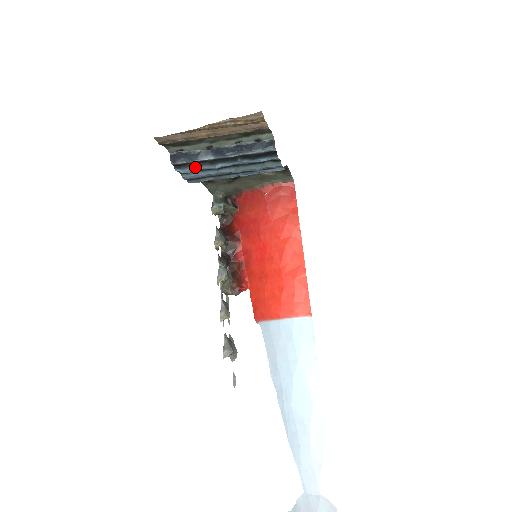
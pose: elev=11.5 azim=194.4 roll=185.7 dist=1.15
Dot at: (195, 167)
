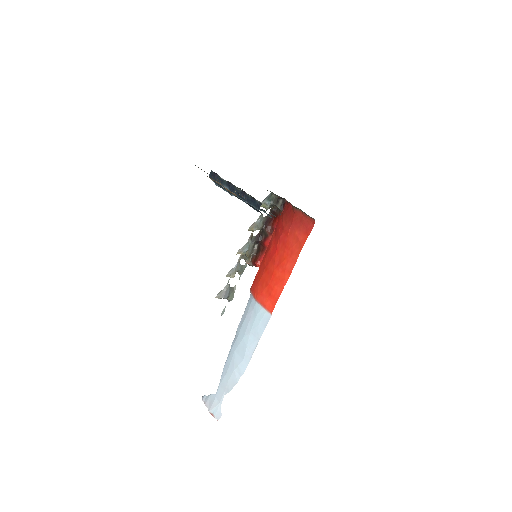
Dot at: (222, 187)
